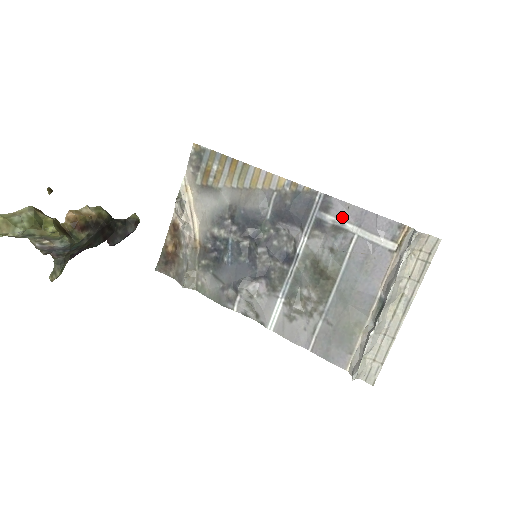
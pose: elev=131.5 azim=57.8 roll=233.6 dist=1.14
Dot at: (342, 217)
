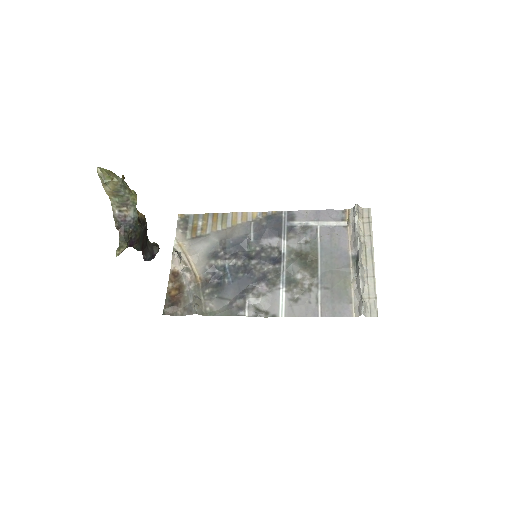
Dot at: (305, 219)
